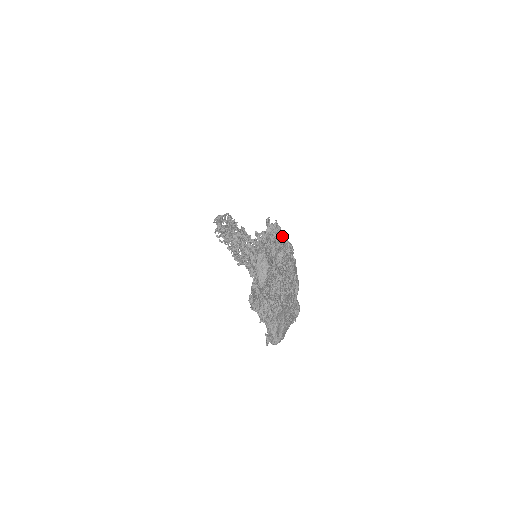
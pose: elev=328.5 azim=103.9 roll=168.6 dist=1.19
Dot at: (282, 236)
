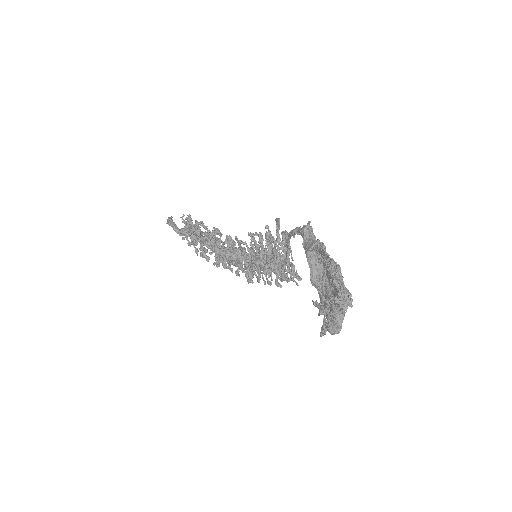
Dot at: occluded
